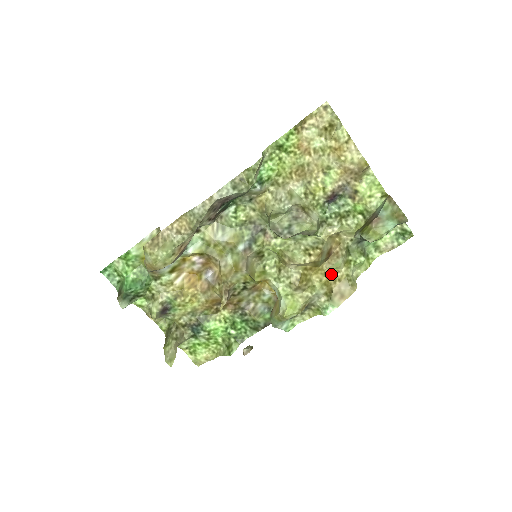
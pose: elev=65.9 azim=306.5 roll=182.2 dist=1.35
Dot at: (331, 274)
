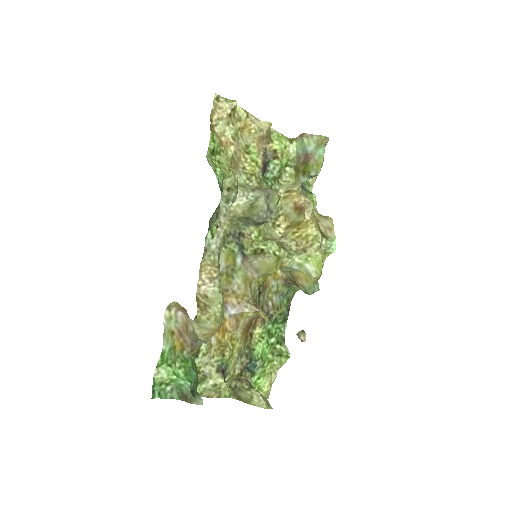
Dot at: (314, 219)
